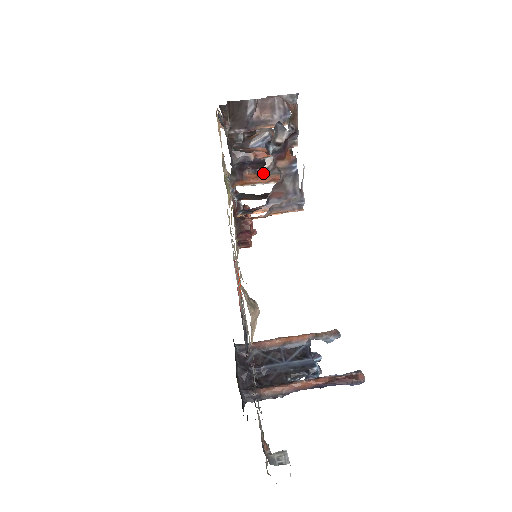
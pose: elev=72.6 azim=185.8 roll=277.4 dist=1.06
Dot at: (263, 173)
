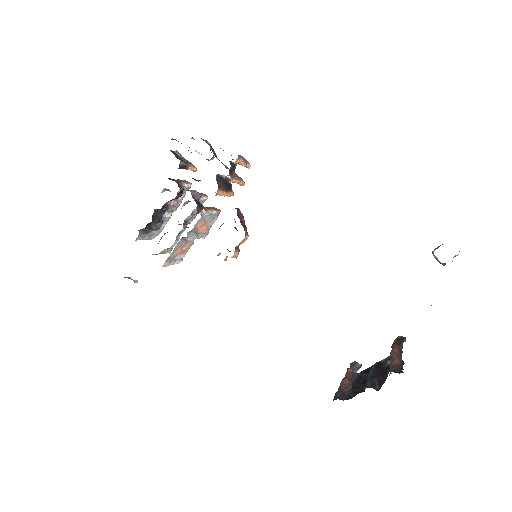
Dot at: occluded
